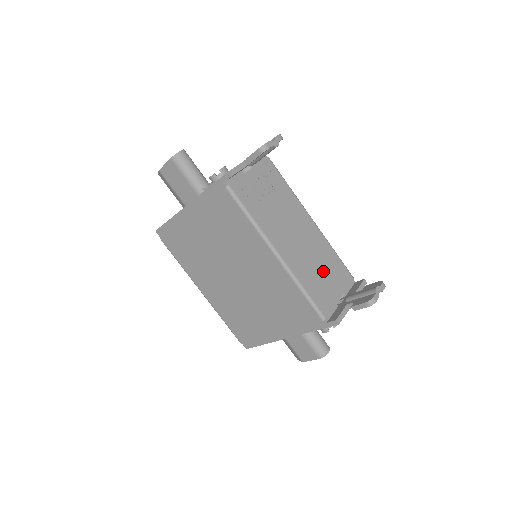
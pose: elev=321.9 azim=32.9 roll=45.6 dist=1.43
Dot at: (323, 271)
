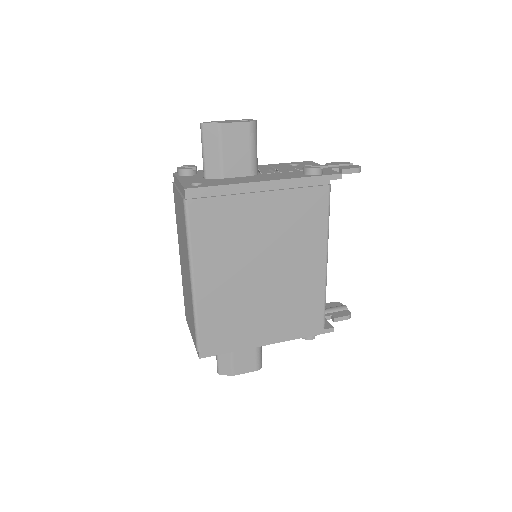
Dot at: occluded
